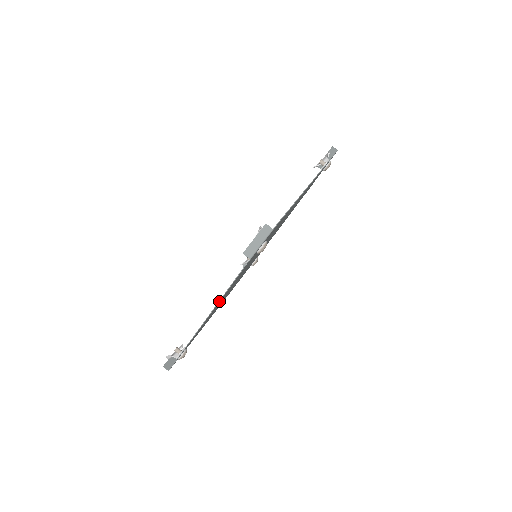
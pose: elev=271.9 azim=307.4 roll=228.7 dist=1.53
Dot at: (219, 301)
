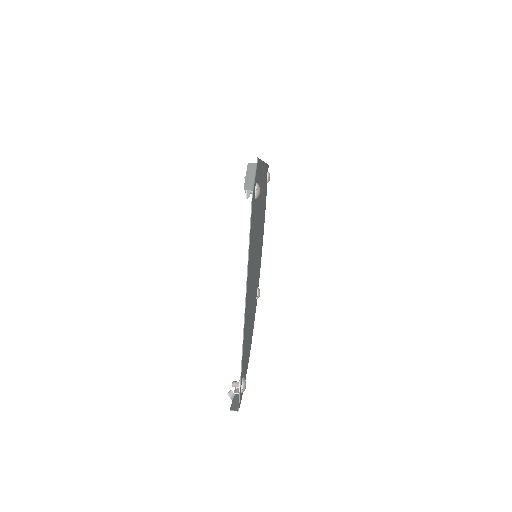
Dot at: (248, 259)
